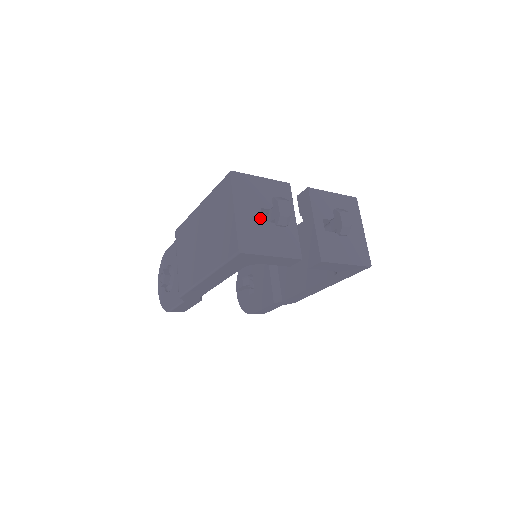
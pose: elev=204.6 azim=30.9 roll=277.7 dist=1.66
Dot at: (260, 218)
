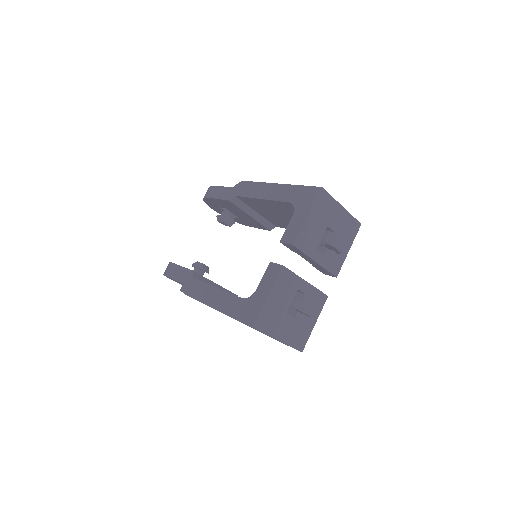
Dot at: (292, 319)
